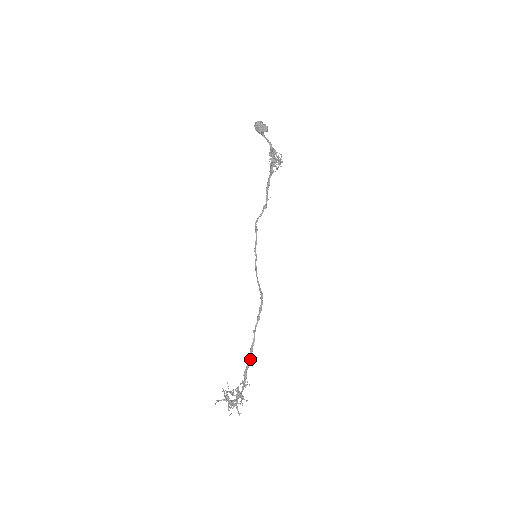
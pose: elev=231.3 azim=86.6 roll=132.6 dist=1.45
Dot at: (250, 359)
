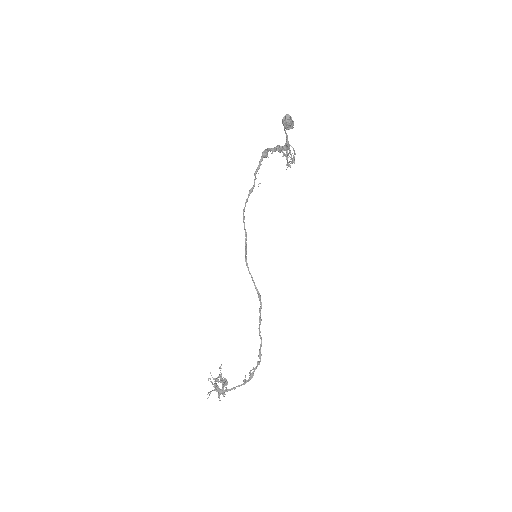
Dot at: (259, 363)
